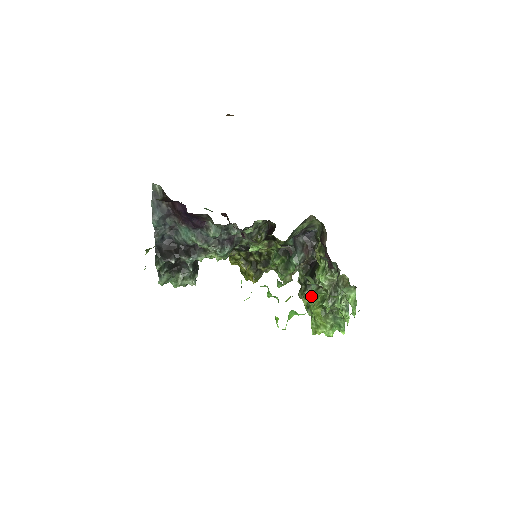
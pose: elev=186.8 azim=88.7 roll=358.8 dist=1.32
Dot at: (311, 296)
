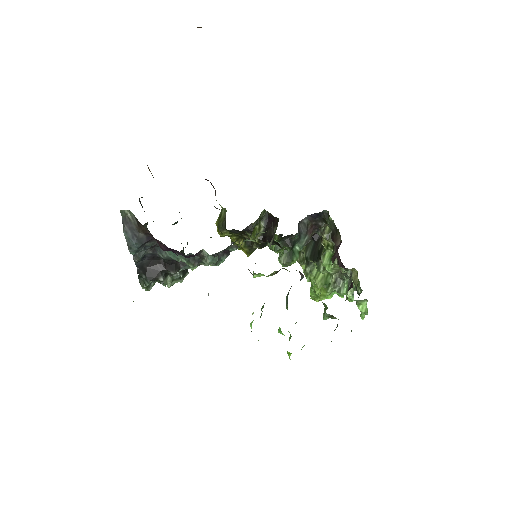
Dot at: (313, 273)
